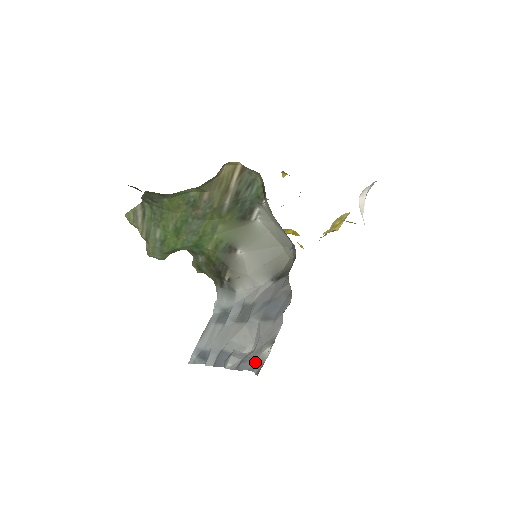
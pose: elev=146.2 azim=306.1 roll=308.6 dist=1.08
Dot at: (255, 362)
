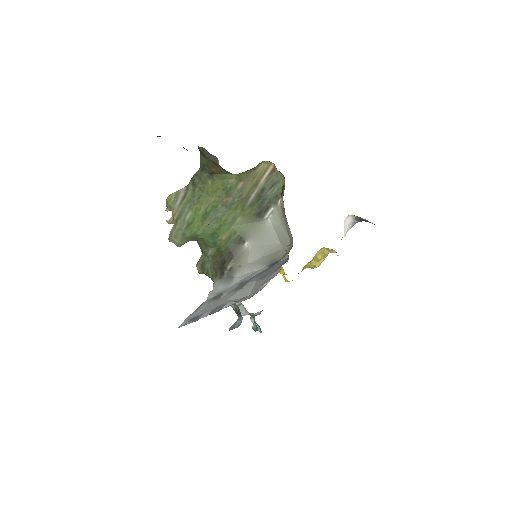
Dot at: (253, 294)
